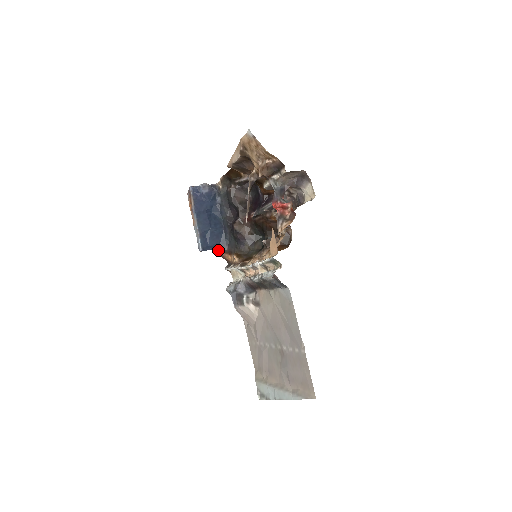
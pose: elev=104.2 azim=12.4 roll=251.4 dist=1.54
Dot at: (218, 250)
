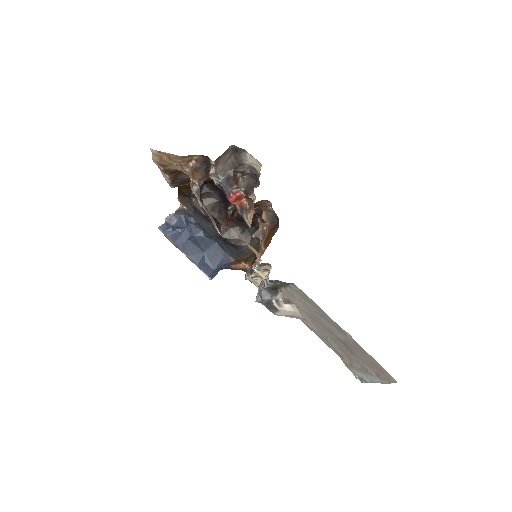
Dot at: (226, 266)
